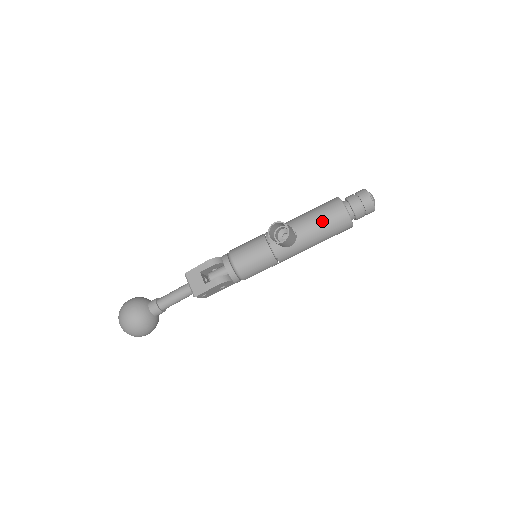
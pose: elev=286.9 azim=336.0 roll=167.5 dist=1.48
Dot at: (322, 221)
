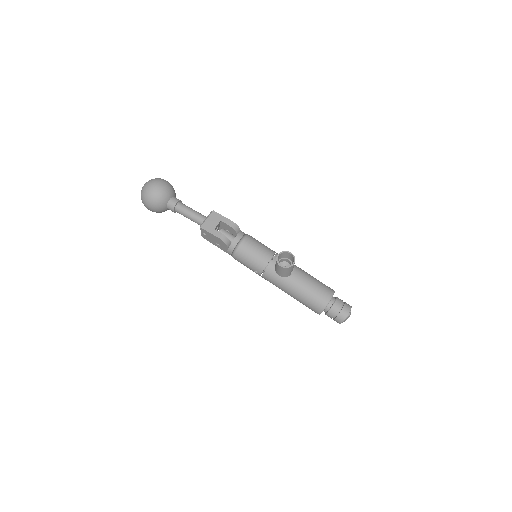
Dot at: (311, 288)
